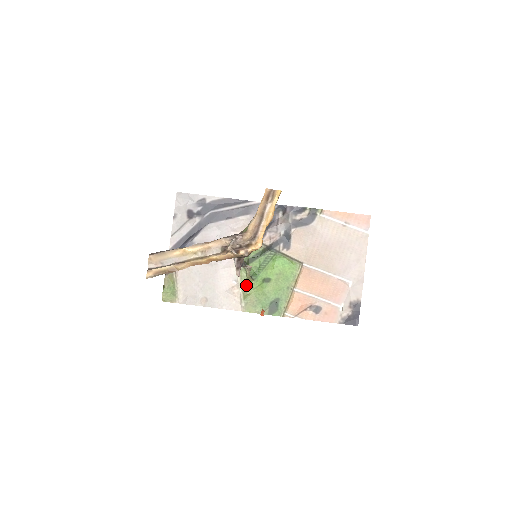
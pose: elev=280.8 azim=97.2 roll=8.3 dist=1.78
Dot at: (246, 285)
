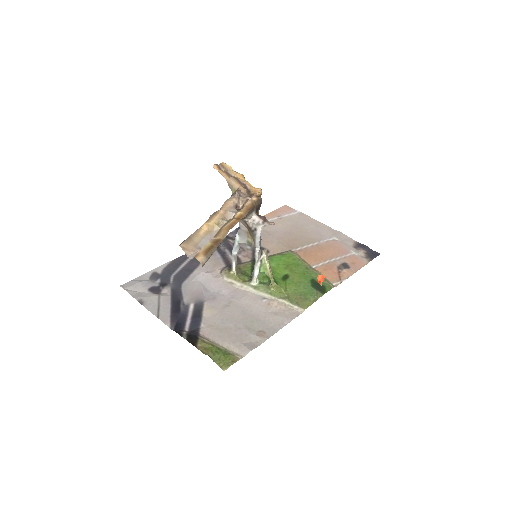
Dot at: (276, 293)
